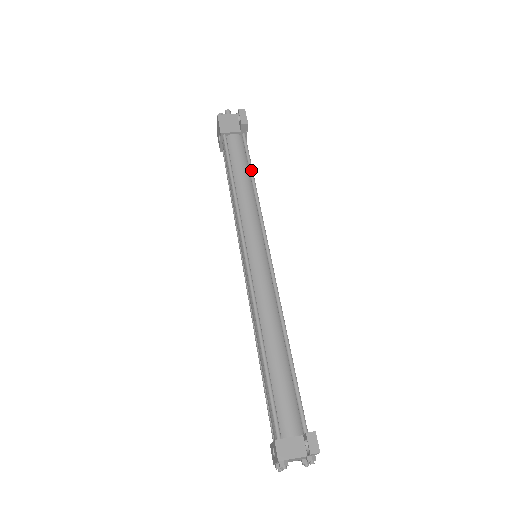
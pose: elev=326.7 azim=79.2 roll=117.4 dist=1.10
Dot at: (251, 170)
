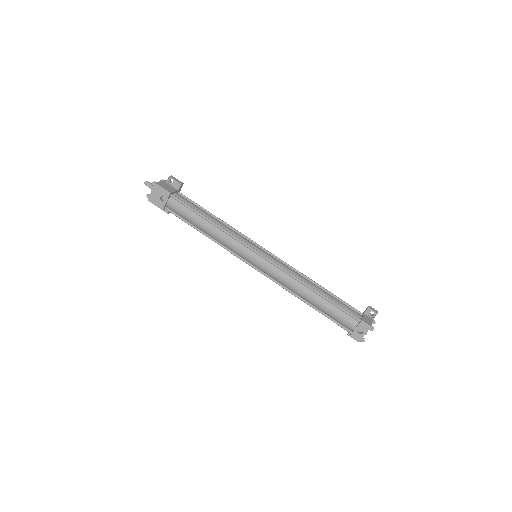
Dot at: (208, 211)
